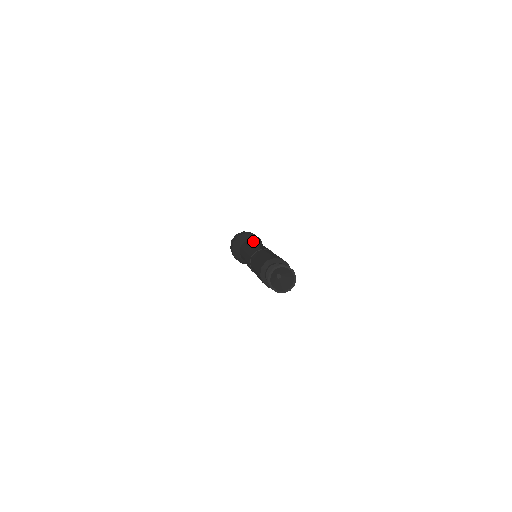
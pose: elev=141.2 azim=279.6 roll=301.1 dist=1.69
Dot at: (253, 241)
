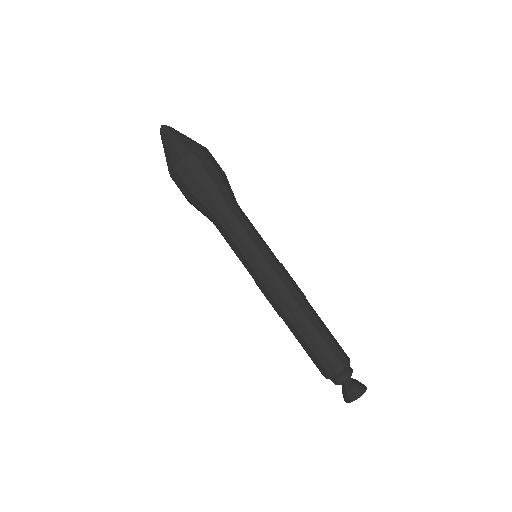
Dot at: (240, 219)
